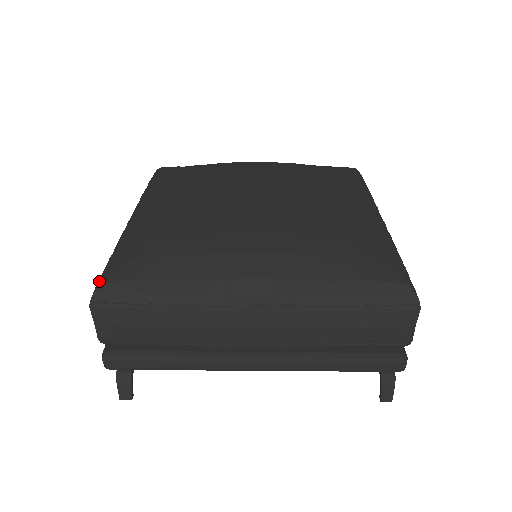
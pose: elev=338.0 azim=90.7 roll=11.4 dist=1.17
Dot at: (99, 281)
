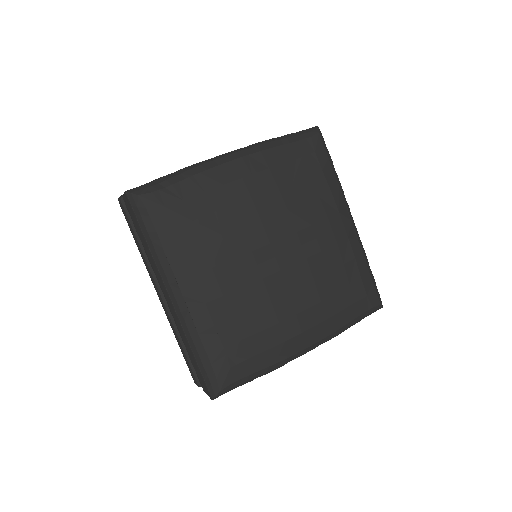
Dot at: (213, 388)
